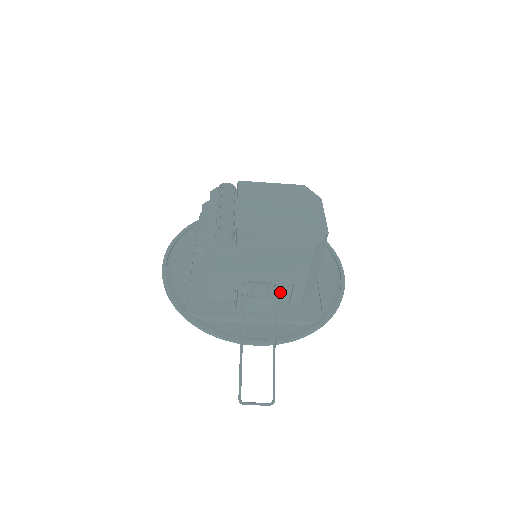
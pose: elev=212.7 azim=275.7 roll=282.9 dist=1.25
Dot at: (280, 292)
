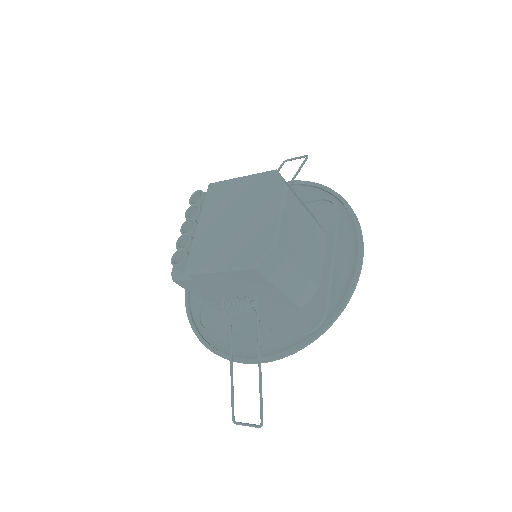
Dot at: (272, 300)
